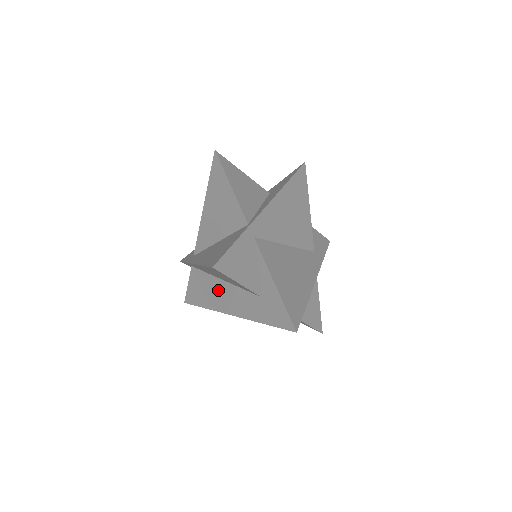
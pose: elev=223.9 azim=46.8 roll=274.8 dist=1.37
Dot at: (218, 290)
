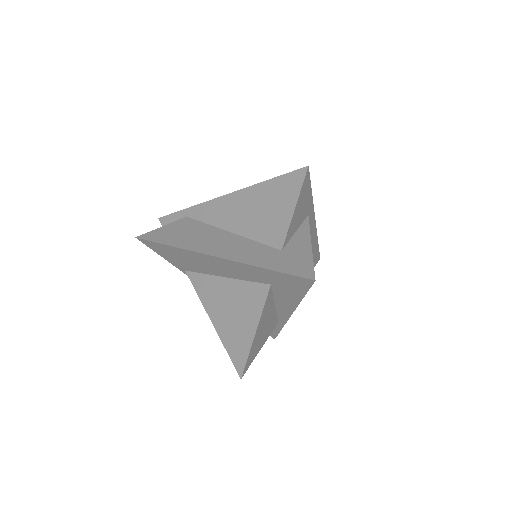
Dot at: (212, 237)
